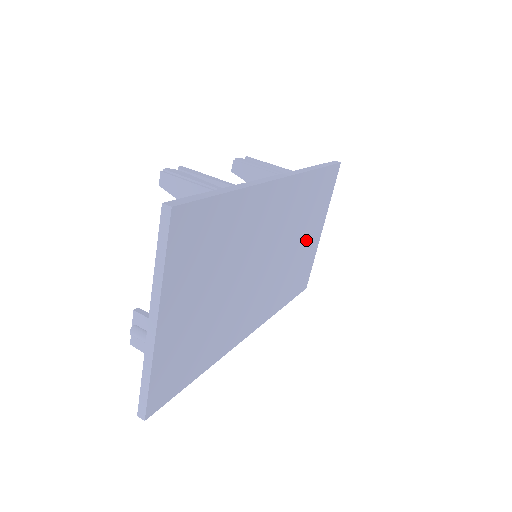
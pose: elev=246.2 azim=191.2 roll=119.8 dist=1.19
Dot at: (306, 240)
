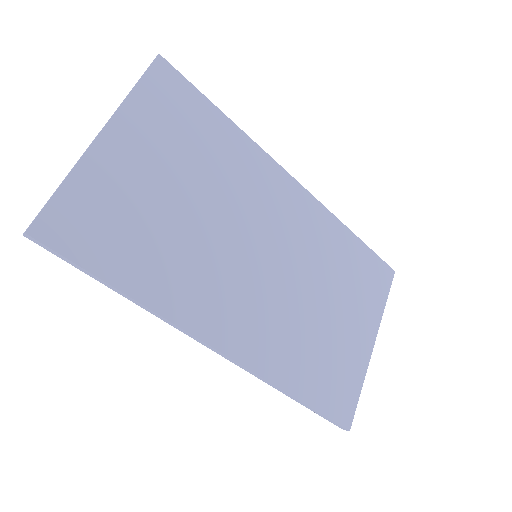
Dot at: (341, 322)
